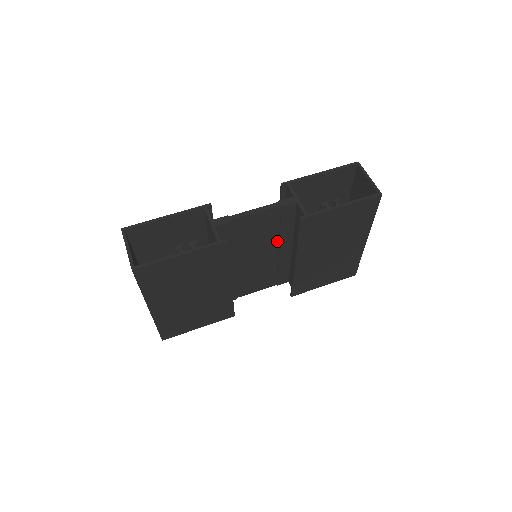
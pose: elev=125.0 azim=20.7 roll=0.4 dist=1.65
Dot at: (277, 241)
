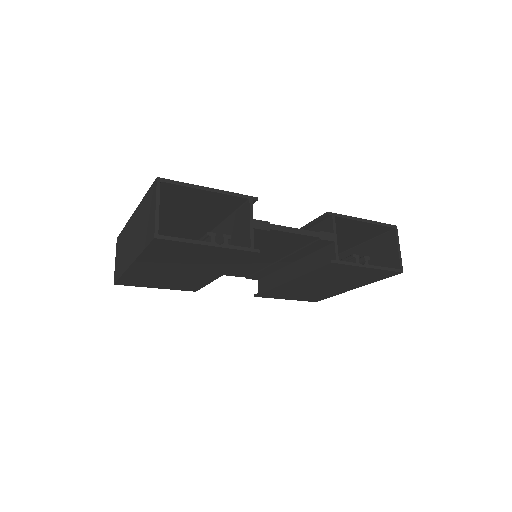
Dot at: (285, 255)
